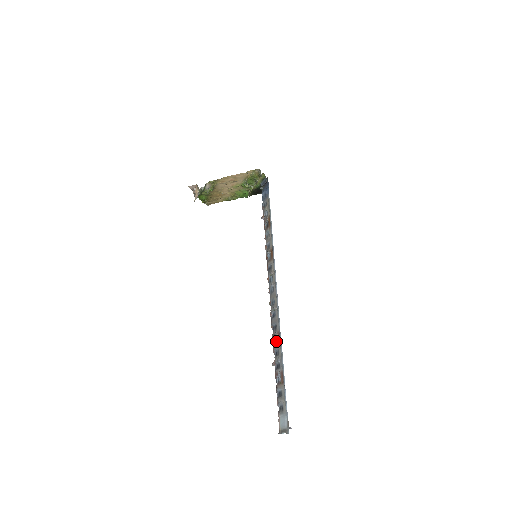
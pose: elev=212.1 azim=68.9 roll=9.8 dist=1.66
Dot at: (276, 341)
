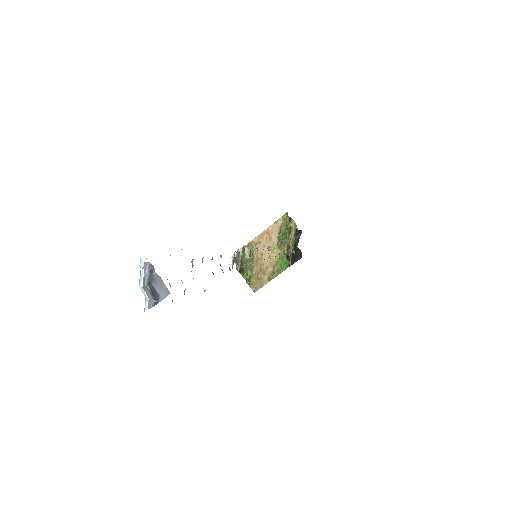
Dot at: occluded
